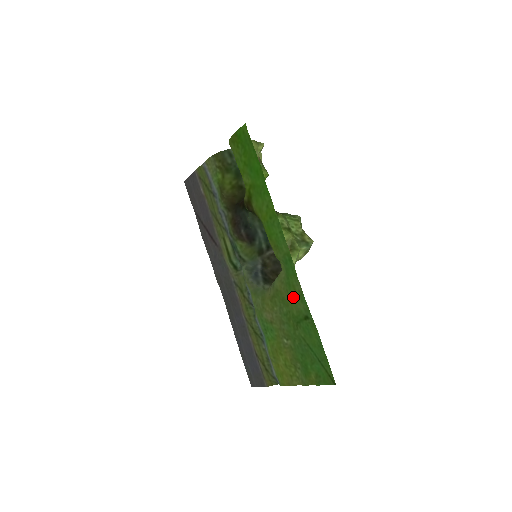
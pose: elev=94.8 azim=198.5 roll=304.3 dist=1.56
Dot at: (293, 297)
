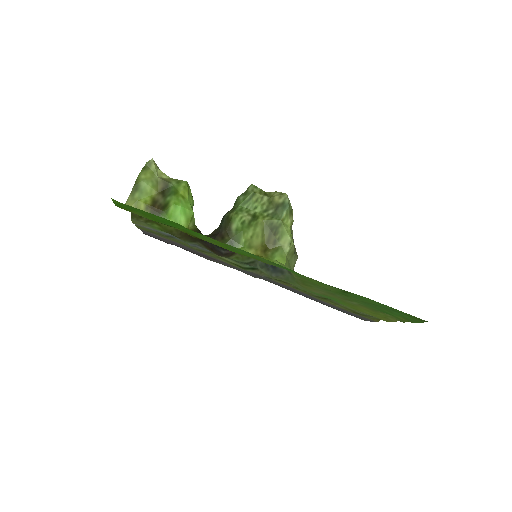
Dot at: (317, 284)
